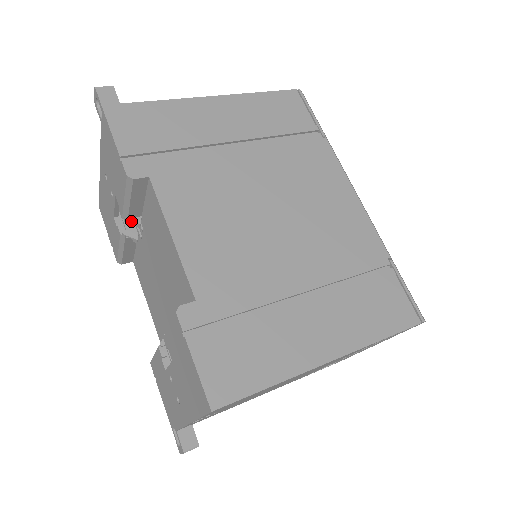
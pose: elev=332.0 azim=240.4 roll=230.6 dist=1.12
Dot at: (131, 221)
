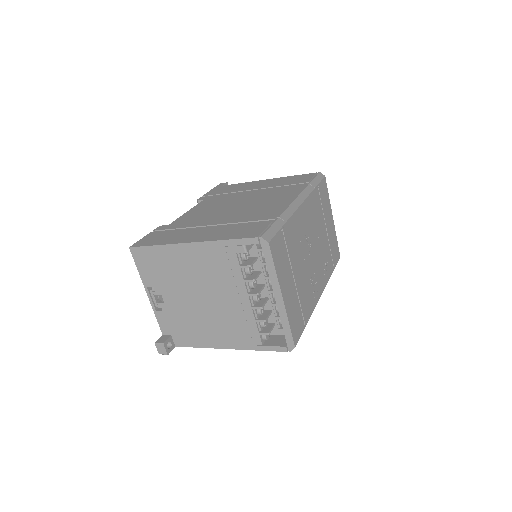
Dot at: occluded
